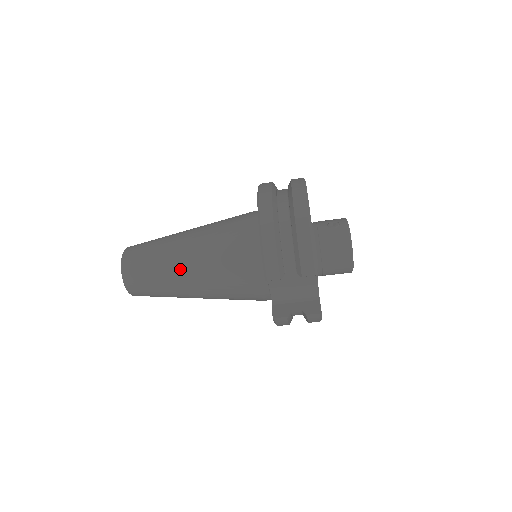
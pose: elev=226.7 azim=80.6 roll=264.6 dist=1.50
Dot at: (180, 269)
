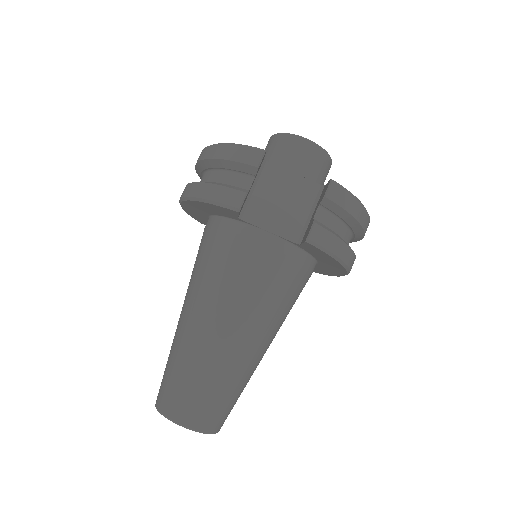
Dot at: (196, 333)
